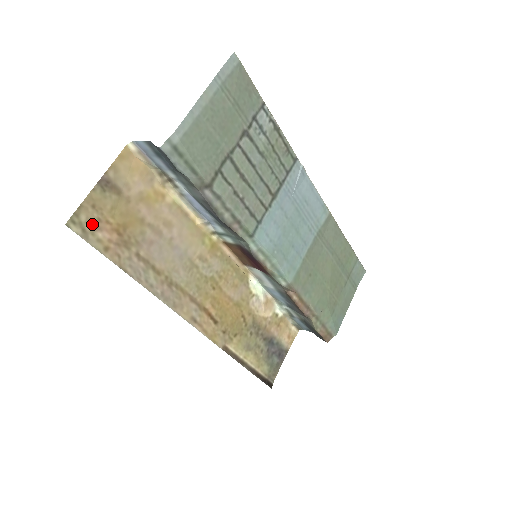
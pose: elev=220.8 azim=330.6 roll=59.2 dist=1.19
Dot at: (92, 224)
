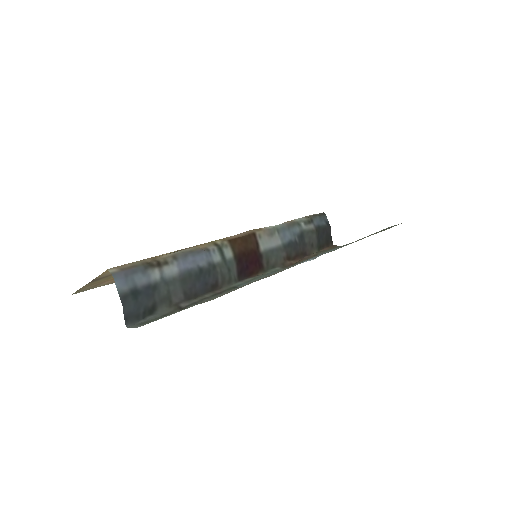
Dot at: (93, 286)
